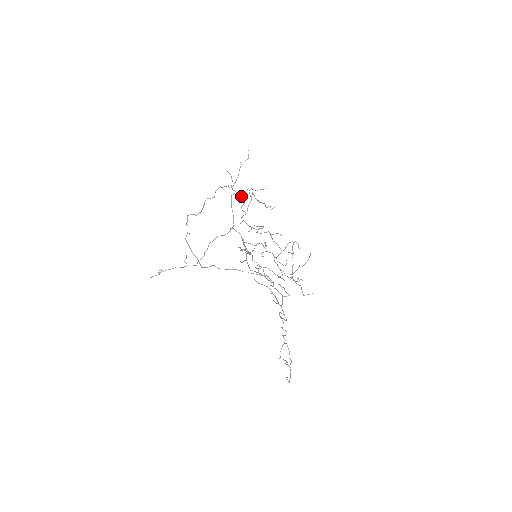
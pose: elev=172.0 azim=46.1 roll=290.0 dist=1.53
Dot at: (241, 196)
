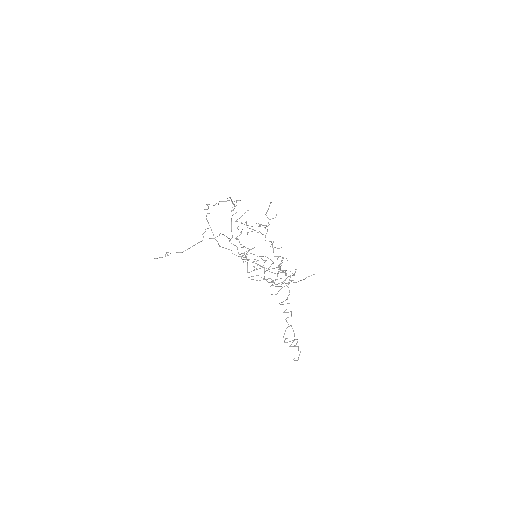
Dot at: (239, 218)
